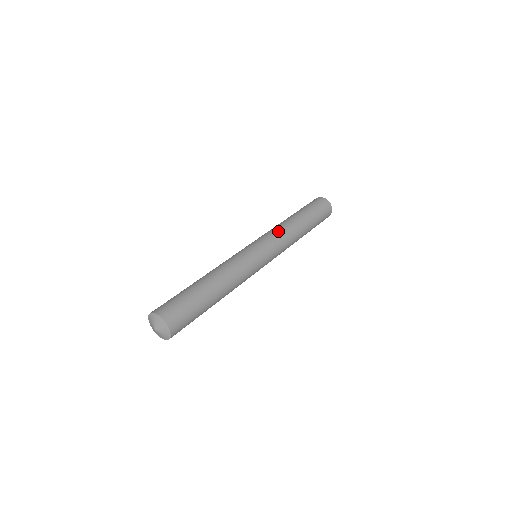
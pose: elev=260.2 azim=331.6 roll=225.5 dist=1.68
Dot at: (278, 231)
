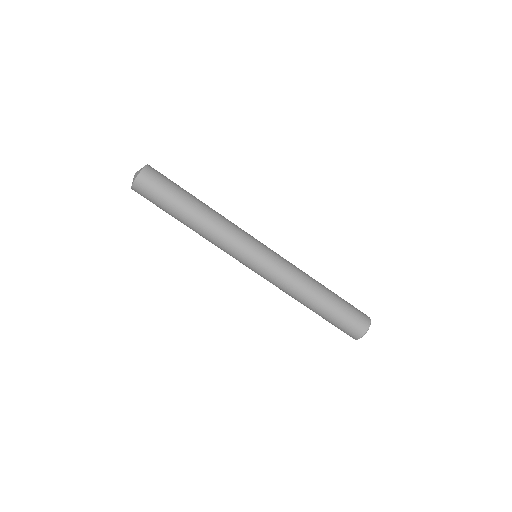
Dot at: (294, 266)
